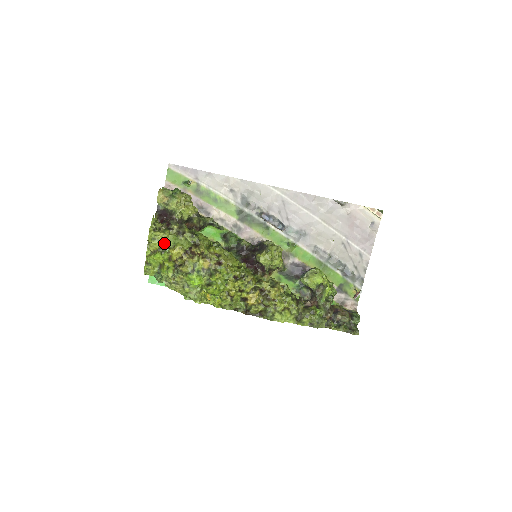
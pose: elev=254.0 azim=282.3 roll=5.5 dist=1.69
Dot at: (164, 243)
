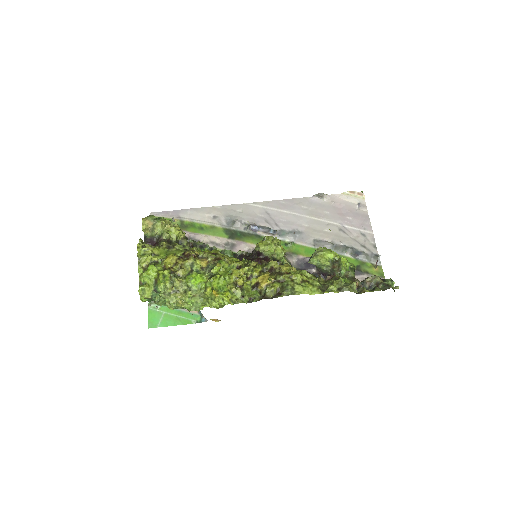
Dot at: (155, 256)
